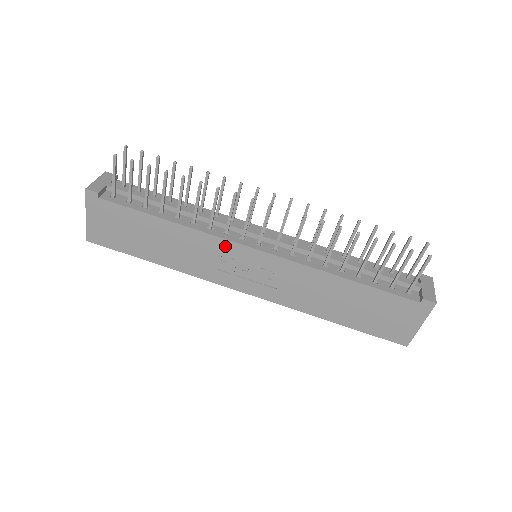
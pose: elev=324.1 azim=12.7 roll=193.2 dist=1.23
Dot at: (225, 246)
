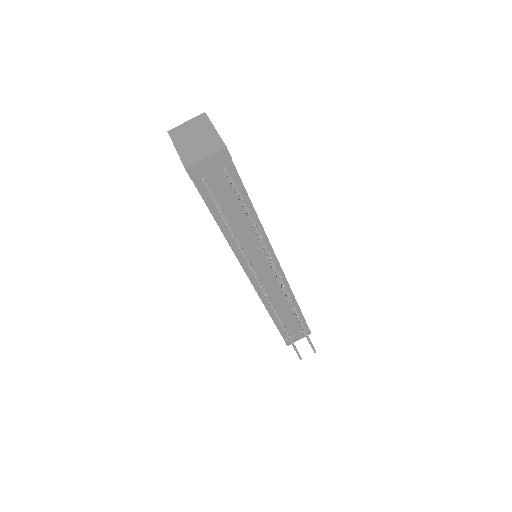
Dot at: occluded
